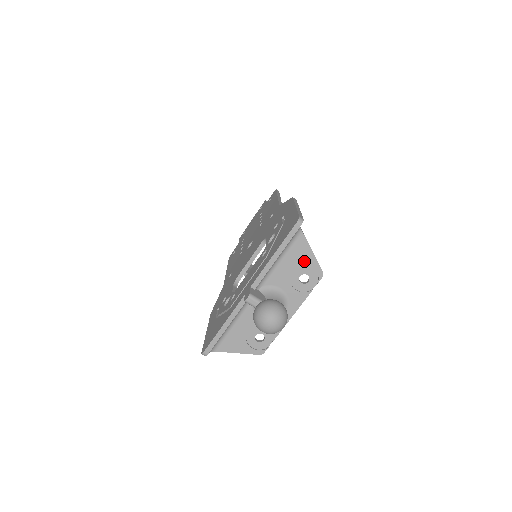
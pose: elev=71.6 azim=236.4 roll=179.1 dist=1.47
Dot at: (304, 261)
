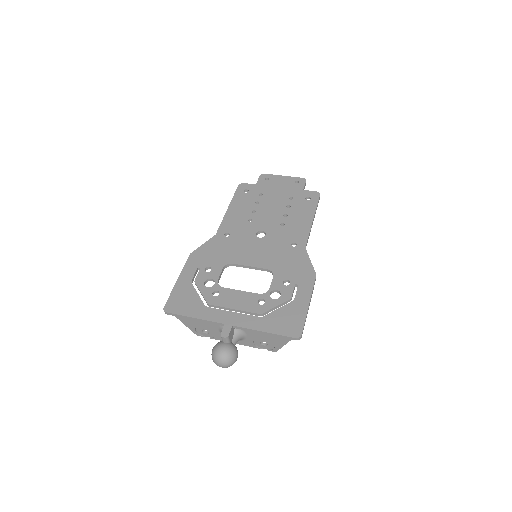
Dot at: (275, 342)
